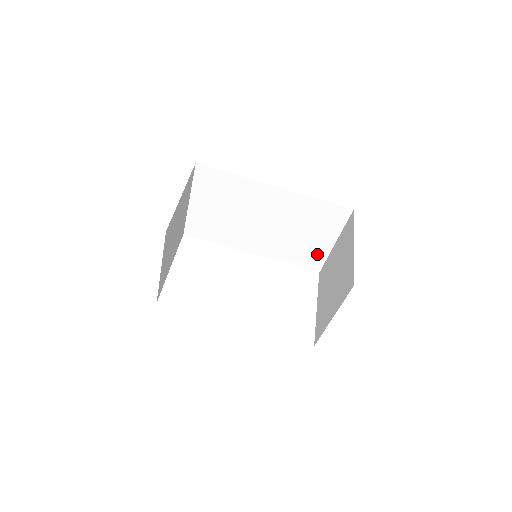
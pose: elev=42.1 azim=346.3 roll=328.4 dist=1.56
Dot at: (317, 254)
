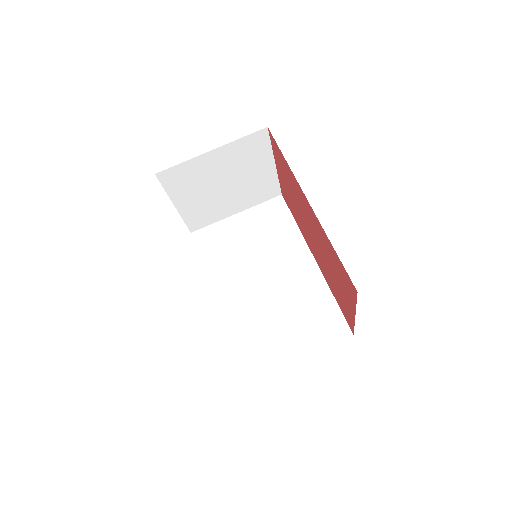
Dot at: (270, 356)
